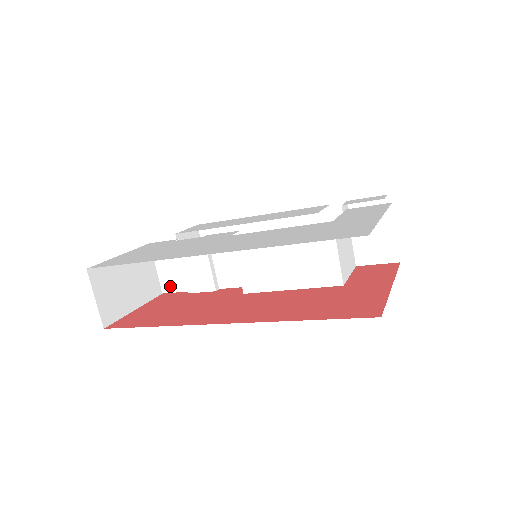
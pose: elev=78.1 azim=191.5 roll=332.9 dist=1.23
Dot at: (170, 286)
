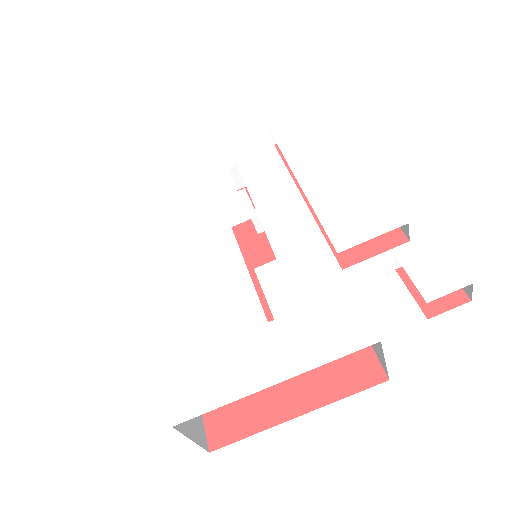
Dot at: occluded
